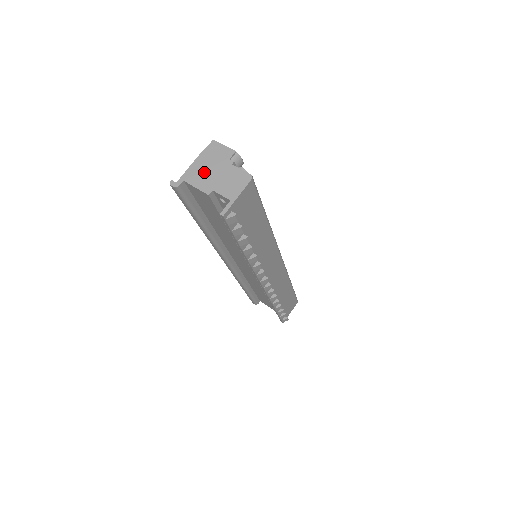
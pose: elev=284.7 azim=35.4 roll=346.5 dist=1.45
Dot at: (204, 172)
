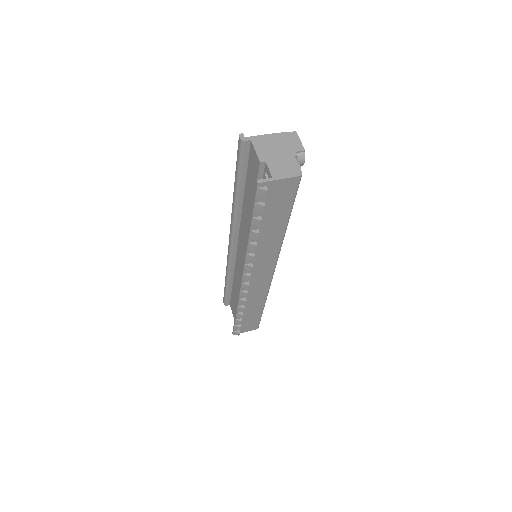
Dot at: (270, 146)
